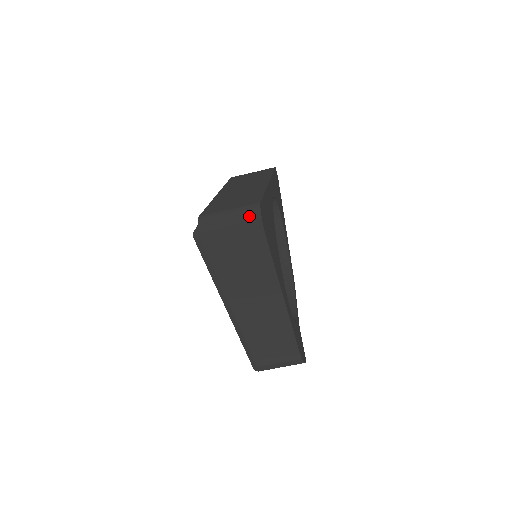
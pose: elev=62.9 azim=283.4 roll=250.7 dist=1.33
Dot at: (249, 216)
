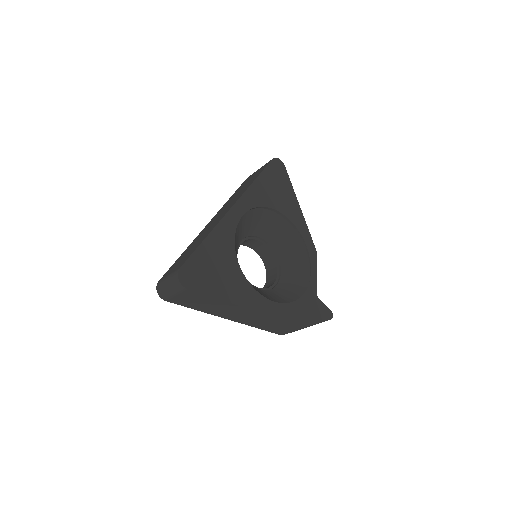
Dot at: (174, 281)
